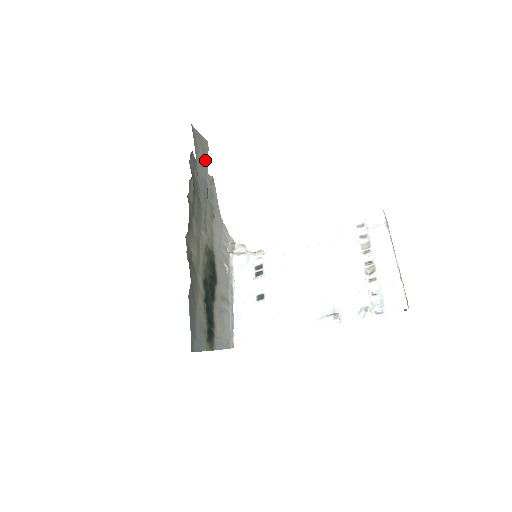
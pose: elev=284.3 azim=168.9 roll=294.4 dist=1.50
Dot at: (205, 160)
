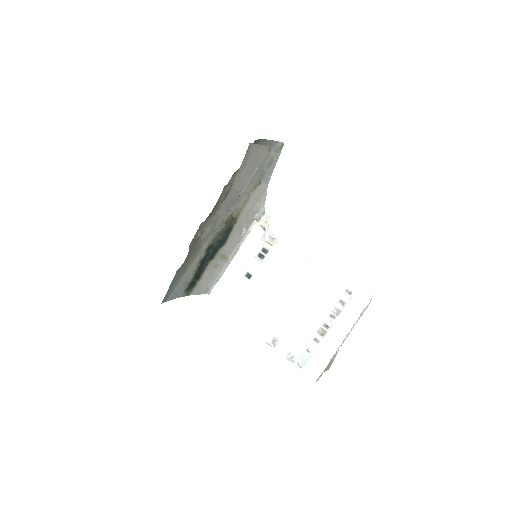
Dot at: (252, 170)
